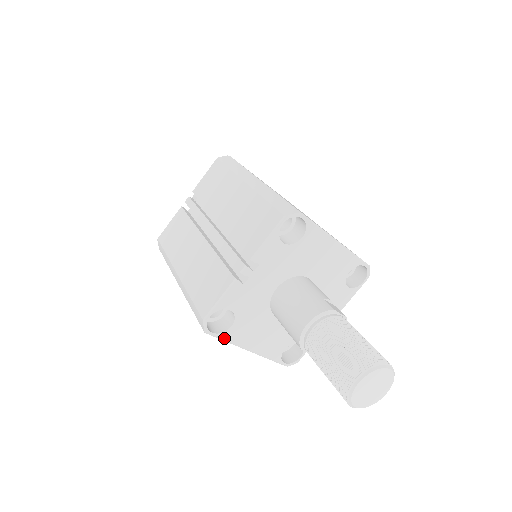
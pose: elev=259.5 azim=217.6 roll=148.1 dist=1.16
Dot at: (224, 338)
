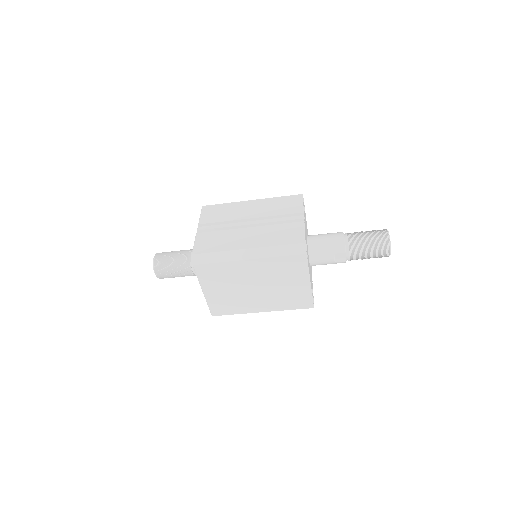
Dot at: occluded
